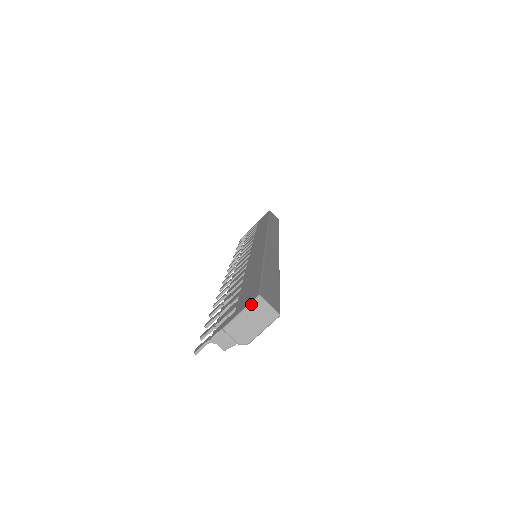
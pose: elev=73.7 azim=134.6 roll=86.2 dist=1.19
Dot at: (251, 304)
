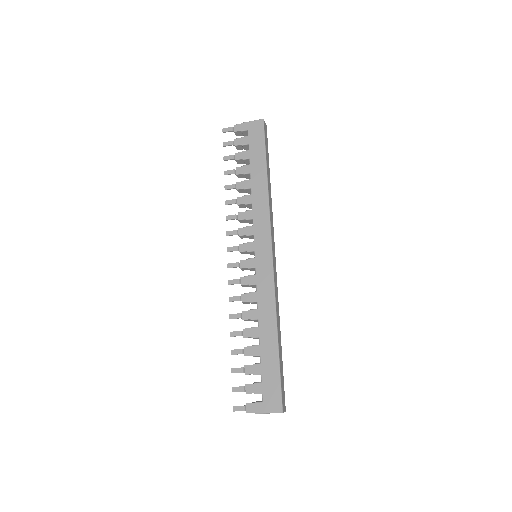
Dot at: occluded
